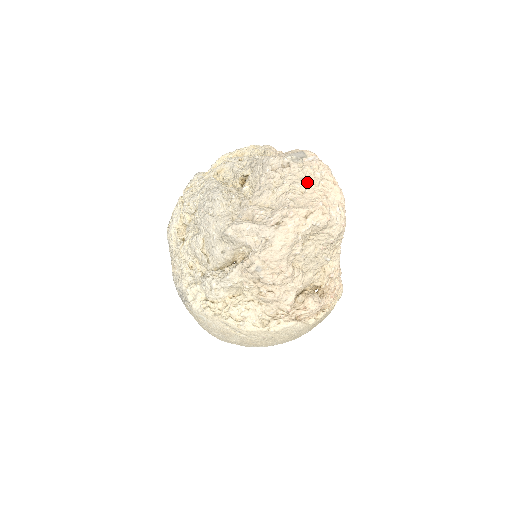
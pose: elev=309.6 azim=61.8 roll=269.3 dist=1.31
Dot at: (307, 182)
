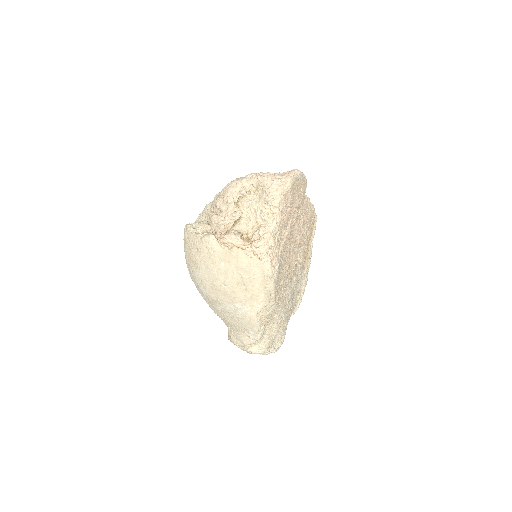
Dot at: occluded
